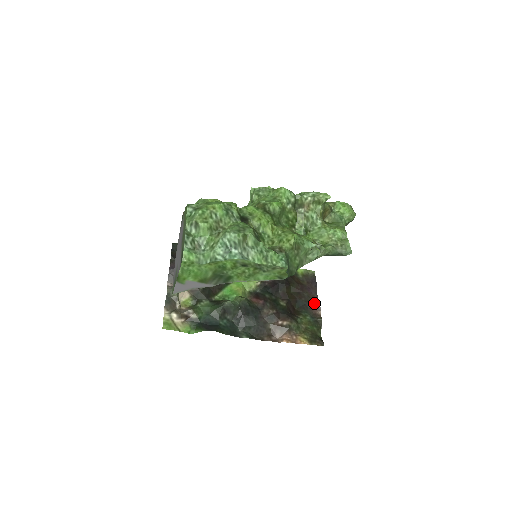
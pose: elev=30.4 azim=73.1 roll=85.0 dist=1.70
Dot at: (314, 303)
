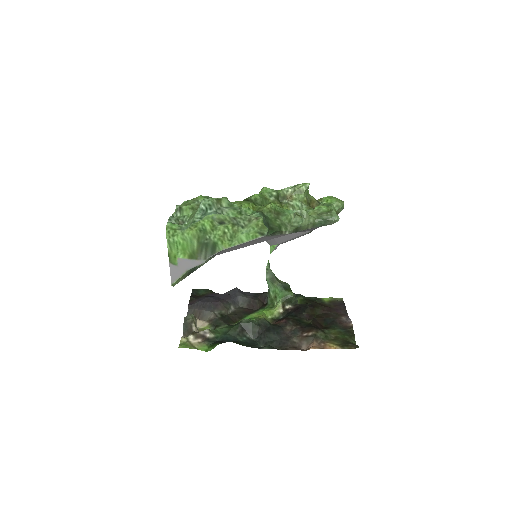
Dot at: (343, 318)
